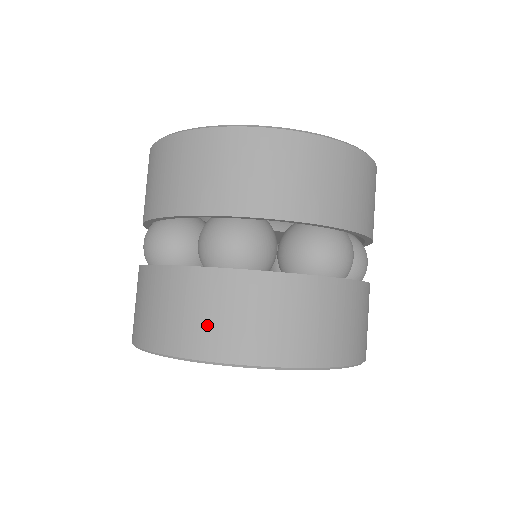
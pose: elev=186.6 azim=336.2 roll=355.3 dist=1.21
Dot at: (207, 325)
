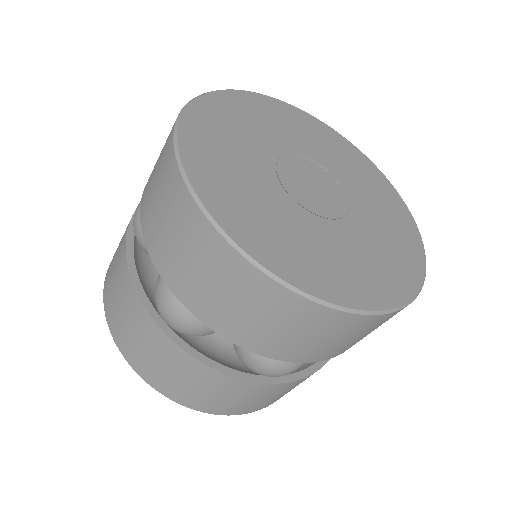
Dot at: (132, 342)
